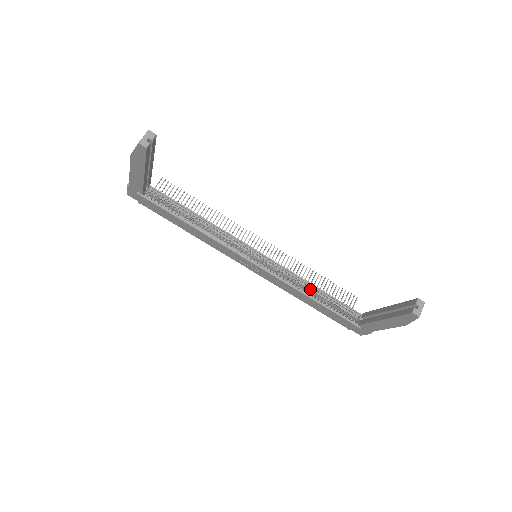
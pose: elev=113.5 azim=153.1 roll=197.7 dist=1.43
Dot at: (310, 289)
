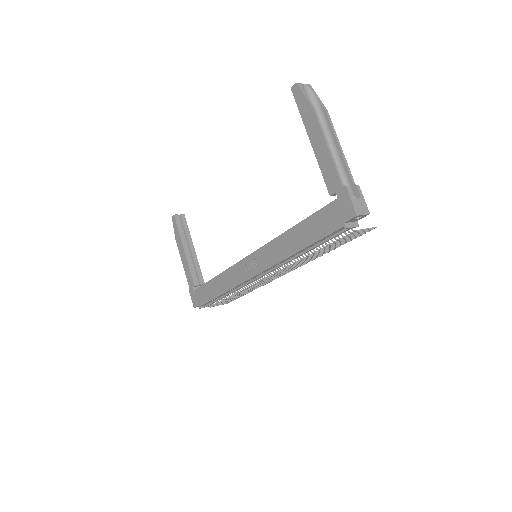
Dot at: occluded
